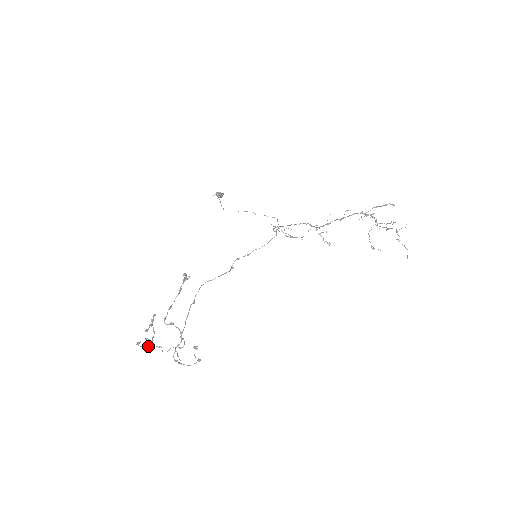
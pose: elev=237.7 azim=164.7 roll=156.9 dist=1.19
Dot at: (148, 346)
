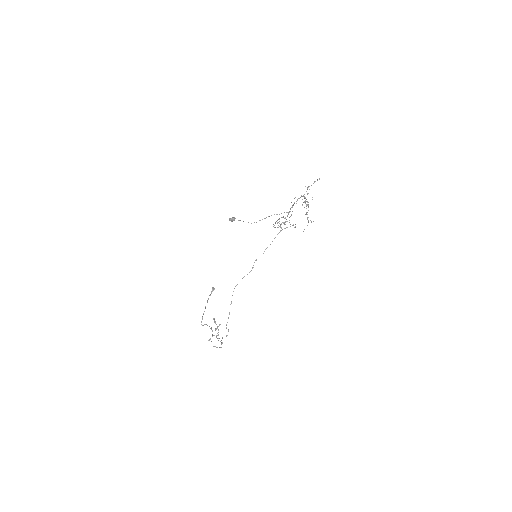
Dot at: occluded
